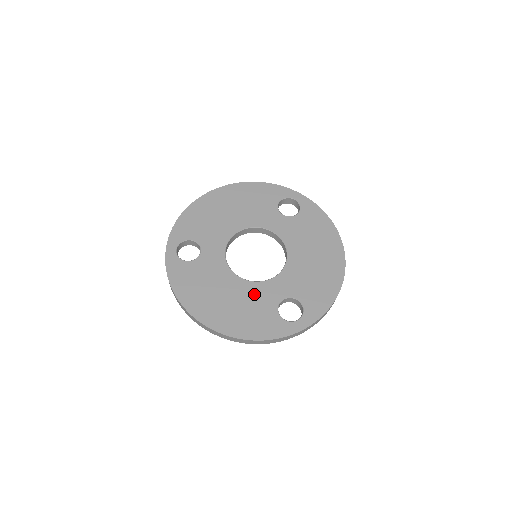
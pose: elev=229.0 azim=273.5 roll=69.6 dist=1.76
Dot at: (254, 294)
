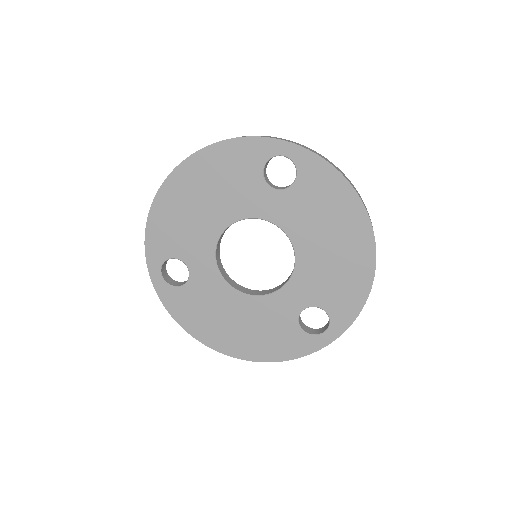
Dot at: (267, 311)
